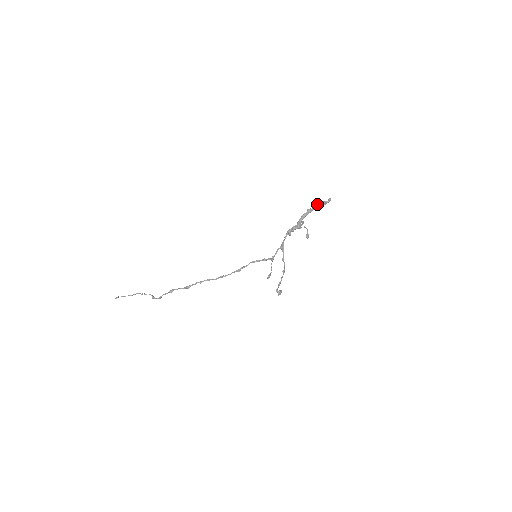
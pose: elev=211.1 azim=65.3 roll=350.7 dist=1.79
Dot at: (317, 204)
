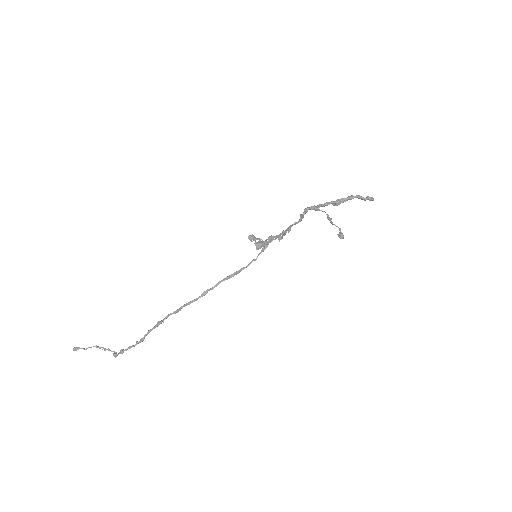
Dot at: (348, 197)
